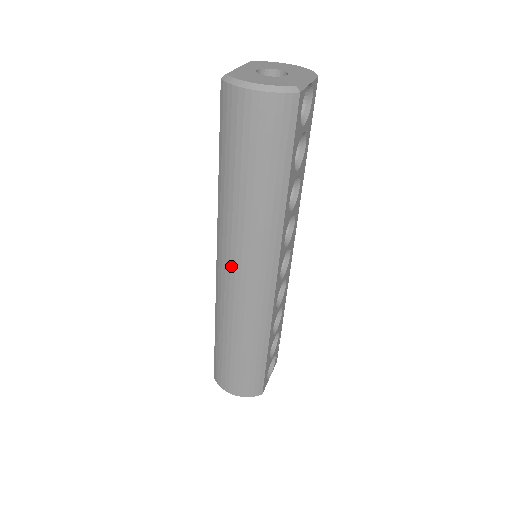
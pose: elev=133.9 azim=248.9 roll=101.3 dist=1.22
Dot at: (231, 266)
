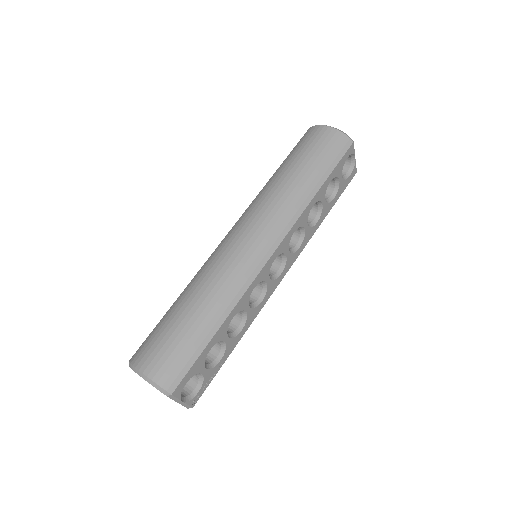
Dot at: (244, 226)
